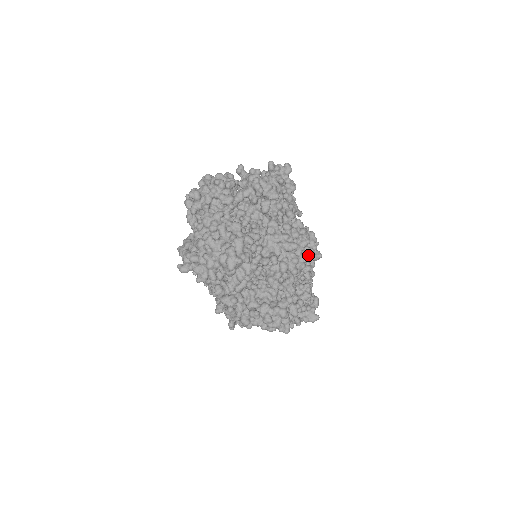
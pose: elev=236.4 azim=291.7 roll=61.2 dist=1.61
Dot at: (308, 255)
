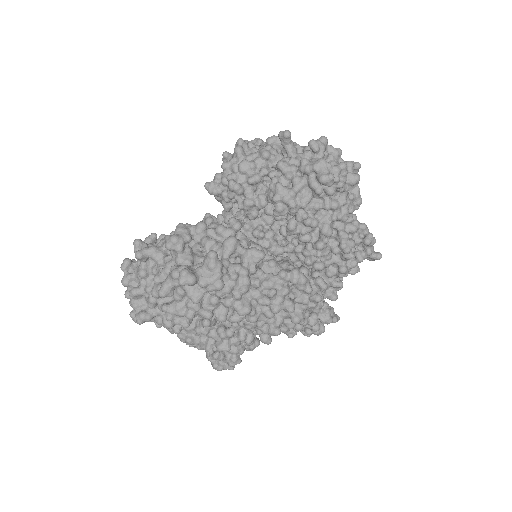
Dot at: (303, 309)
